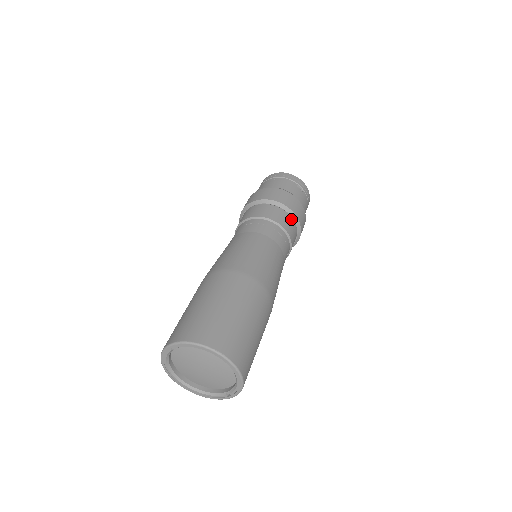
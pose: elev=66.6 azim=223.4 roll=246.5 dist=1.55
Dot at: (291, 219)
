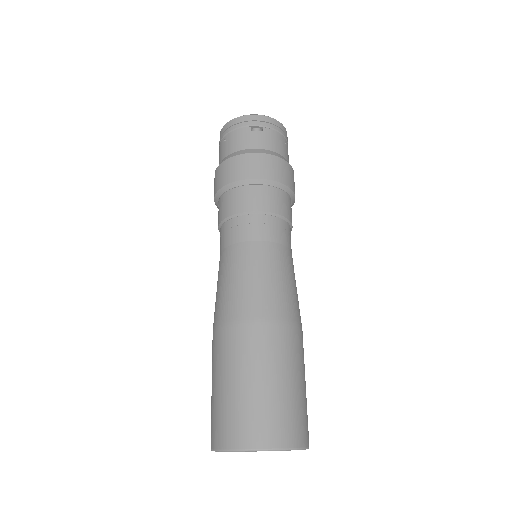
Dot at: (264, 188)
